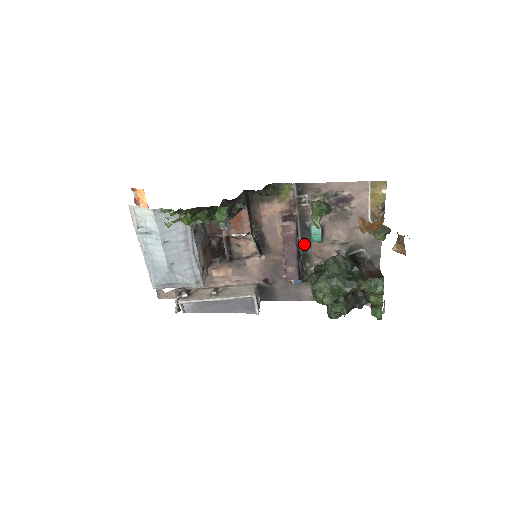
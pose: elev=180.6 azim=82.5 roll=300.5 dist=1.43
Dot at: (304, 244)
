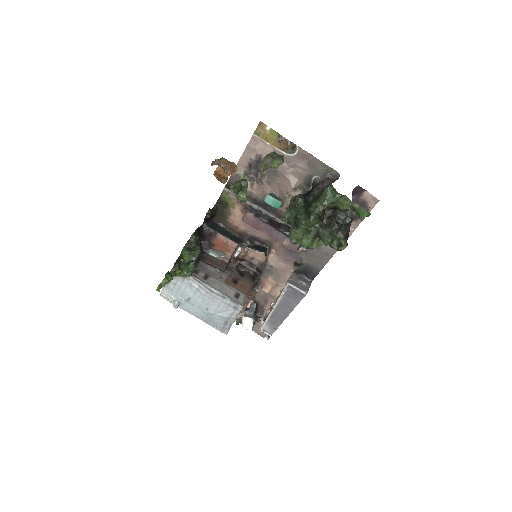
Dot at: (279, 216)
